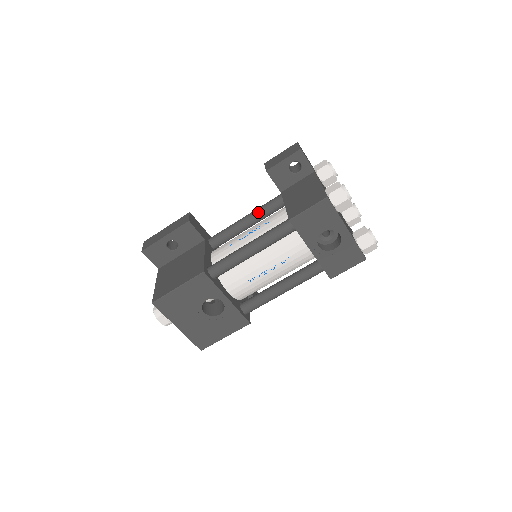
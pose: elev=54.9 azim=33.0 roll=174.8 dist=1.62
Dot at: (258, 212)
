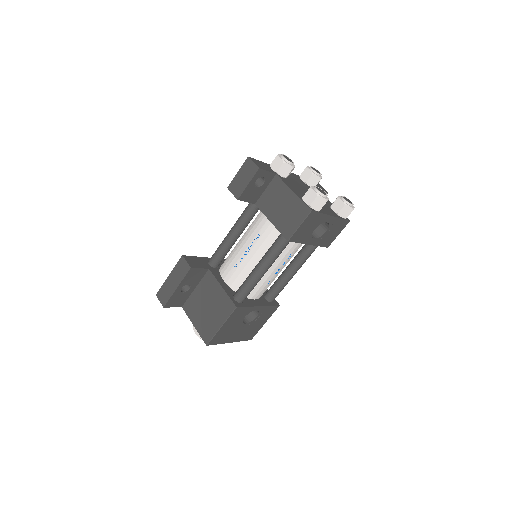
Dot at: (241, 225)
